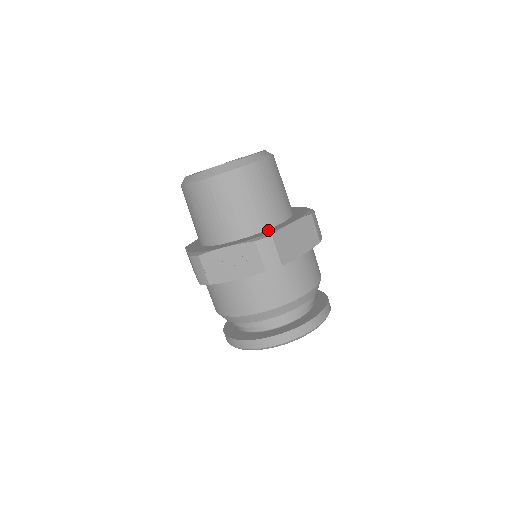
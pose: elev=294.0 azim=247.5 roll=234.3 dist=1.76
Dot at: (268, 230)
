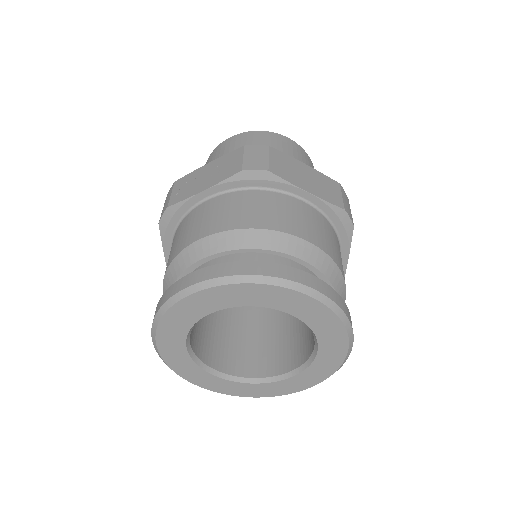
Dot at: occluded
